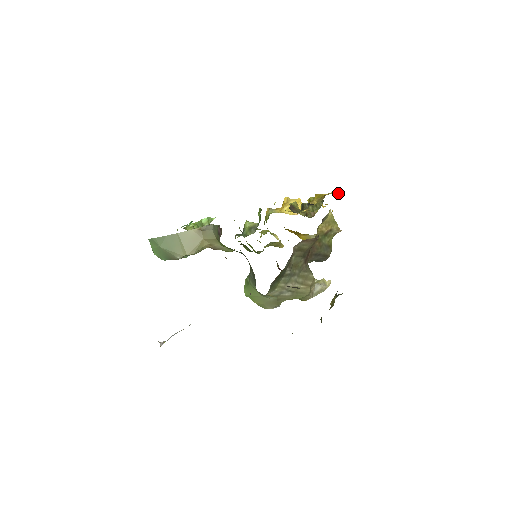
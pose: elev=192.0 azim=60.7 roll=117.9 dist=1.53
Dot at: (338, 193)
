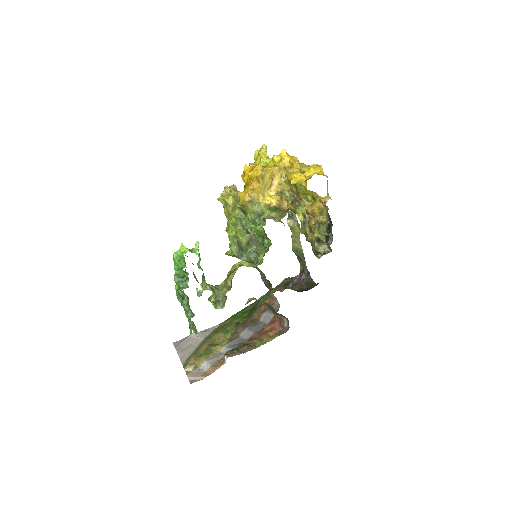
Dot at: occluded
